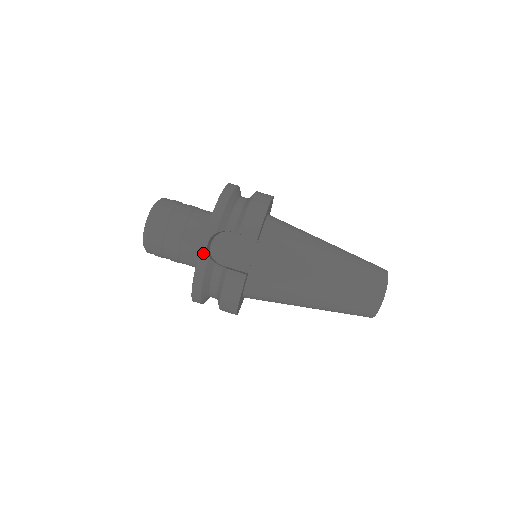
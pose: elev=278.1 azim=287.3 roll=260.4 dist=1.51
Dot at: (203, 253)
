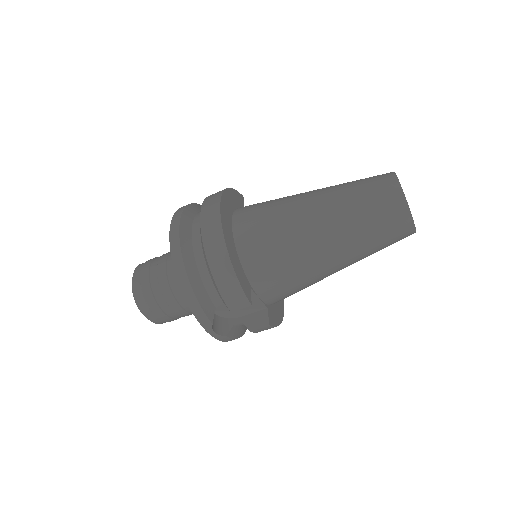
Dot at: (219, 337)
